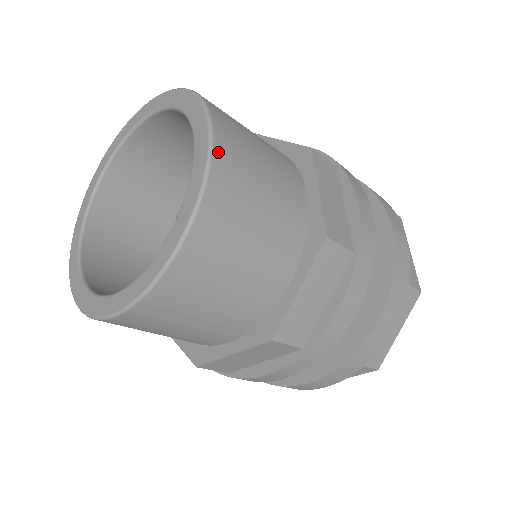
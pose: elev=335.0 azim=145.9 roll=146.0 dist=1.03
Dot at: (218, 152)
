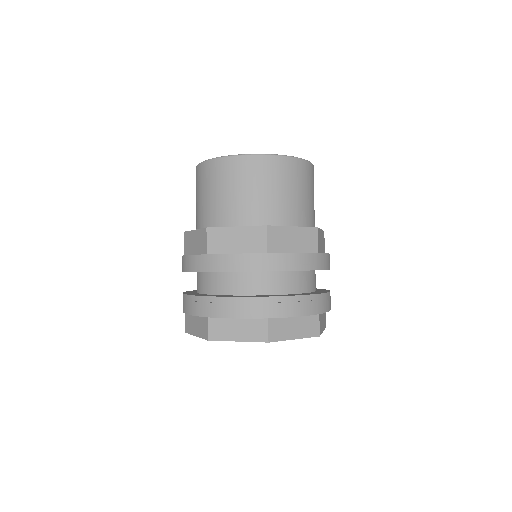
Dot at: (312, 167)
